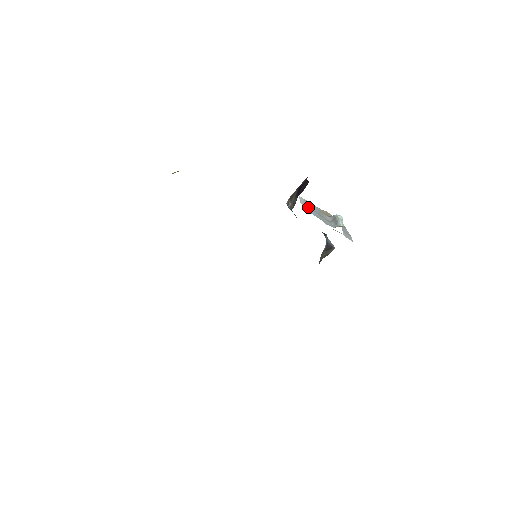
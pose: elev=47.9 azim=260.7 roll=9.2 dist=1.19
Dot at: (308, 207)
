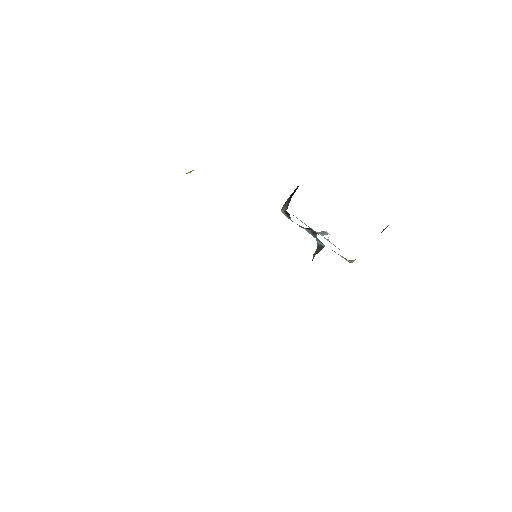
Dot at: occluded
